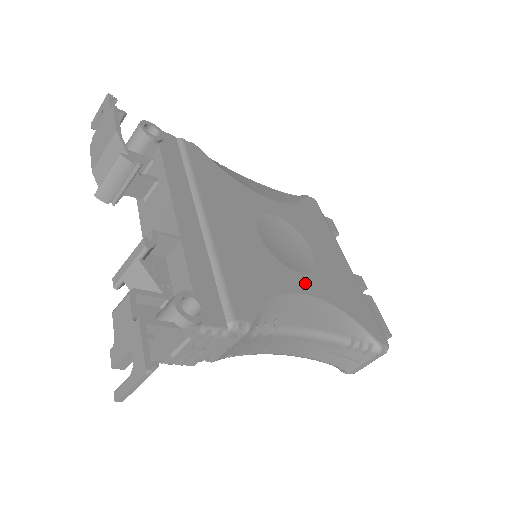
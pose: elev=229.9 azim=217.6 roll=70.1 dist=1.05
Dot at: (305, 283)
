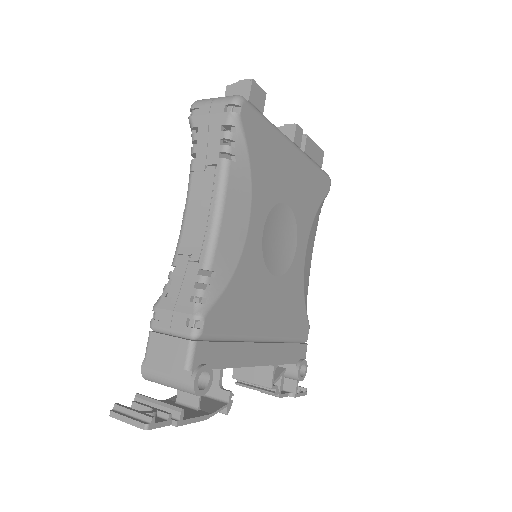
Dot at: (301, 247)
